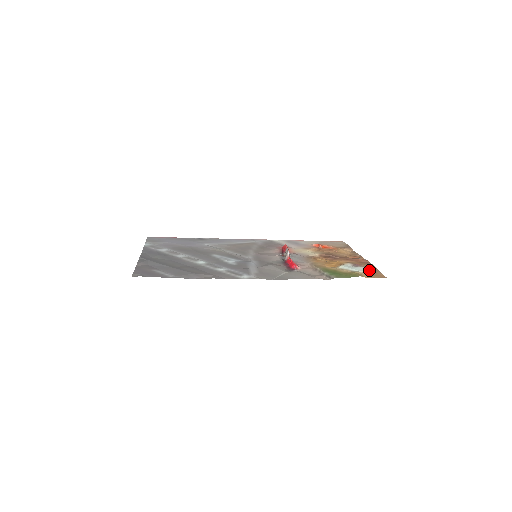
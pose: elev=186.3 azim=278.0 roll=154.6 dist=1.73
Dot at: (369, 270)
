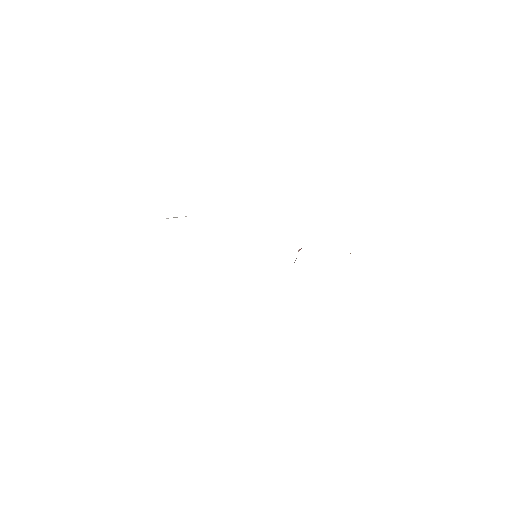
Dot at: occluded
